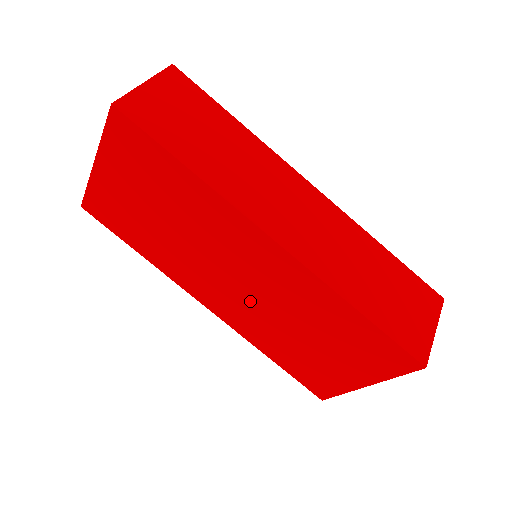
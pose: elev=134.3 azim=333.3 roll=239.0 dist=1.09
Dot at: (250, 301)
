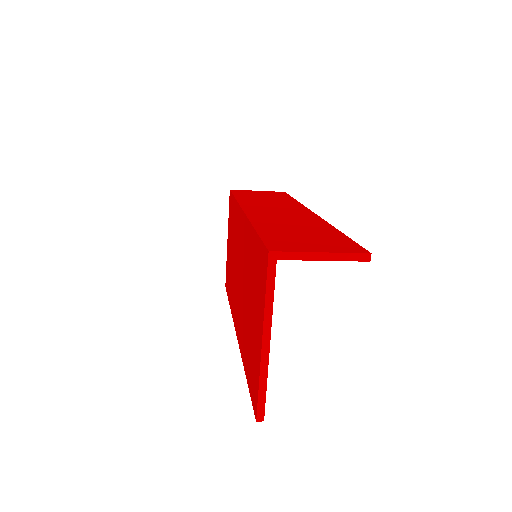
Dot at: (241, 294)
